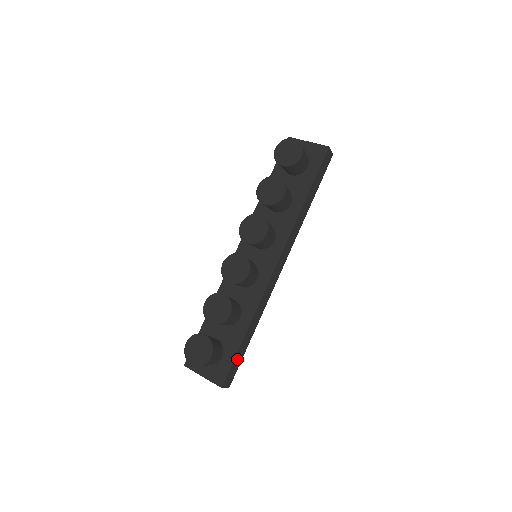
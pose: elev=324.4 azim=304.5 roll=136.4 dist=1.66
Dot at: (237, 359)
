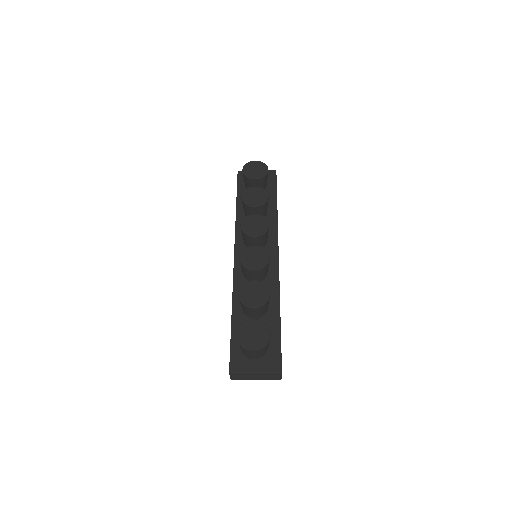
Dot at: occluded
